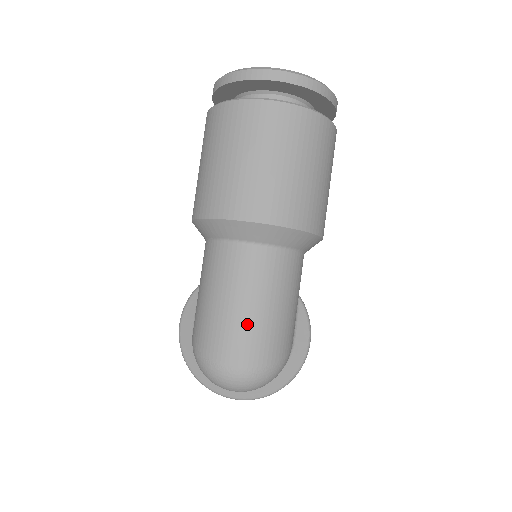
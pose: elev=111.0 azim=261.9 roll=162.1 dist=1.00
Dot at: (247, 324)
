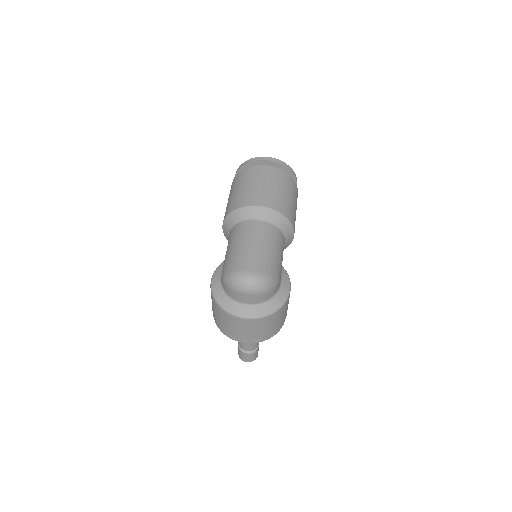
Dot at: (256, 252)
